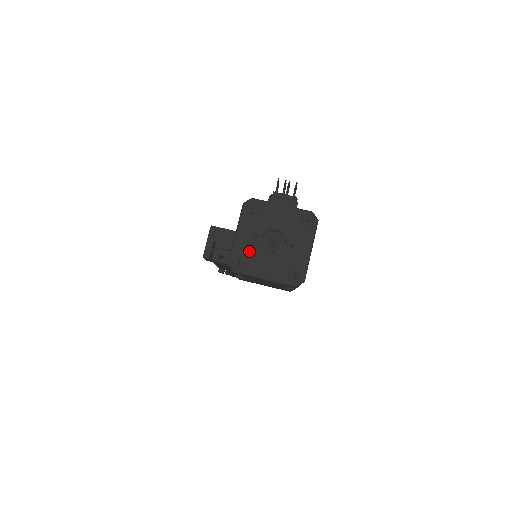
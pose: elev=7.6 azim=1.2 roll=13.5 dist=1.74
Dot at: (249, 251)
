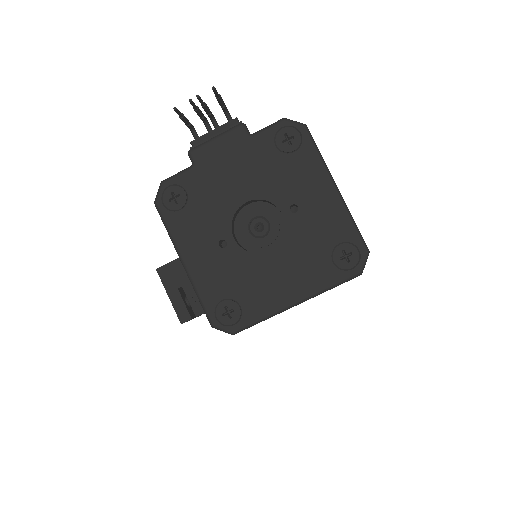
Dot at: (229, 277)
